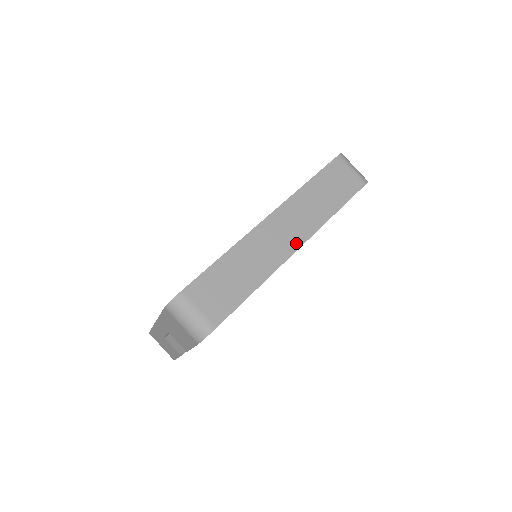
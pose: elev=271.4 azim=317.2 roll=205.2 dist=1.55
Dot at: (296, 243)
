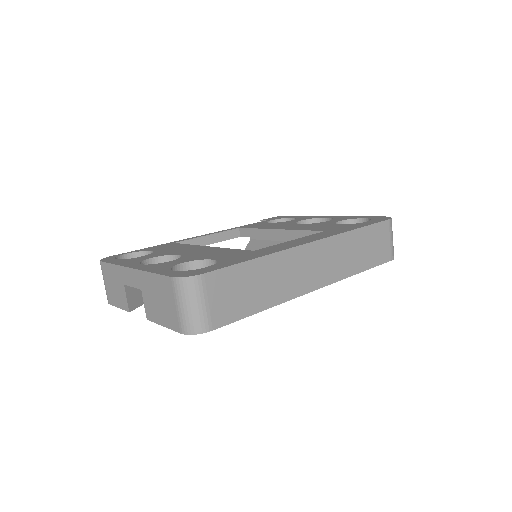
Dot at: (318, 283)
